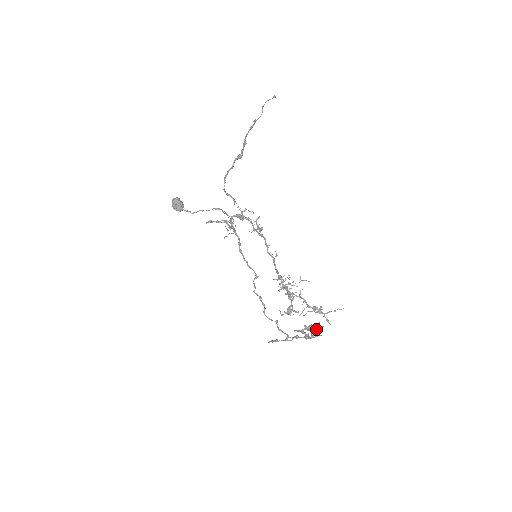
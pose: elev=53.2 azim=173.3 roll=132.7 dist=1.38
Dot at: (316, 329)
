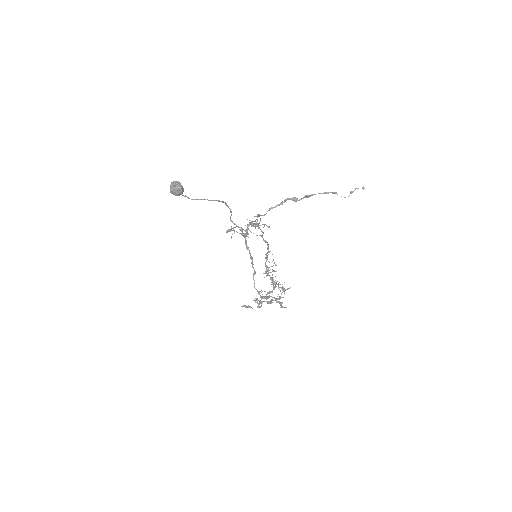
Dot at: (278, 299)
